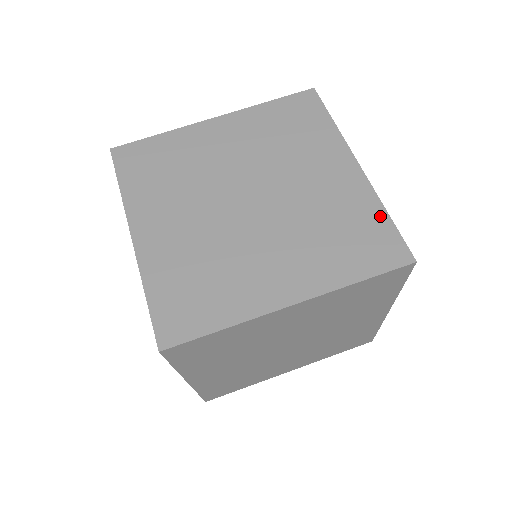
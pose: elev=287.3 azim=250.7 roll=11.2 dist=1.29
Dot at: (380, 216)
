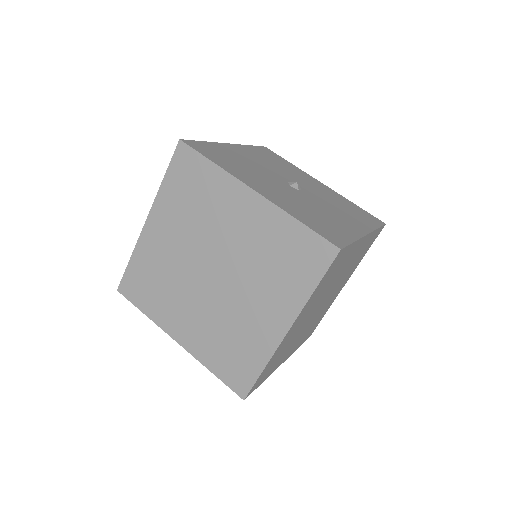
Dot at: (296, 228)
